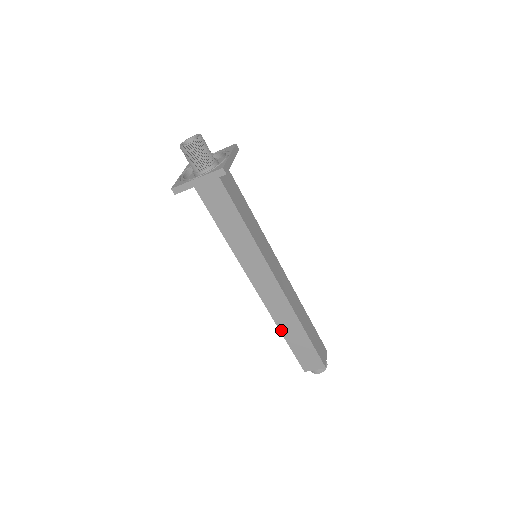
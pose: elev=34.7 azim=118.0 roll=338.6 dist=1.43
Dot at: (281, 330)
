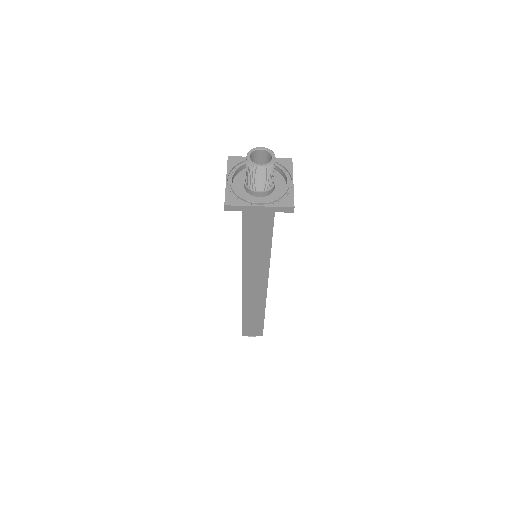
Dot at: (243, 310)
